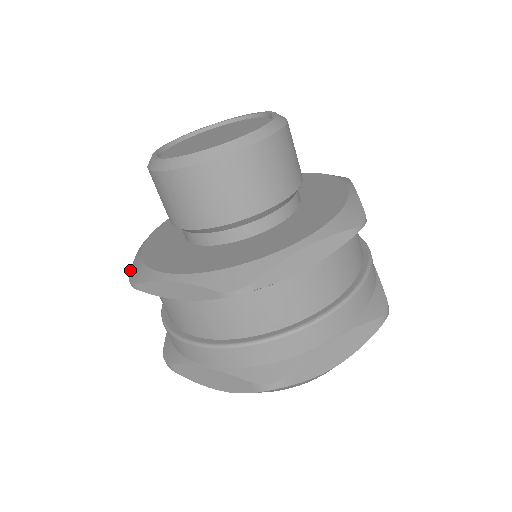
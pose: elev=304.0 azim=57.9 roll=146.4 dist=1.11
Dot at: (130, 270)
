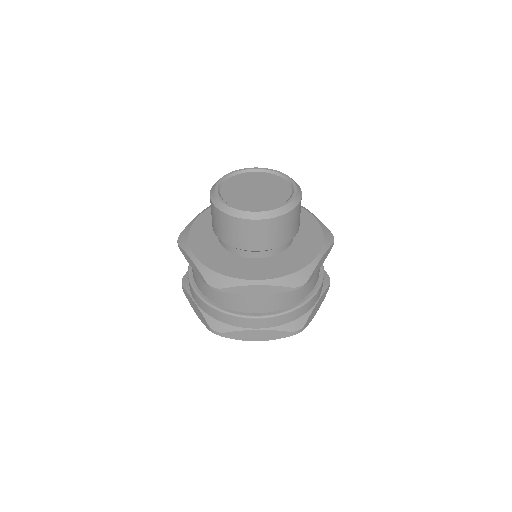
Dot at: (182, 231)
